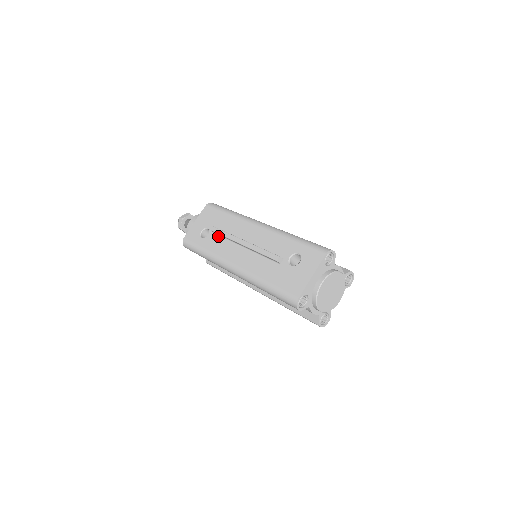
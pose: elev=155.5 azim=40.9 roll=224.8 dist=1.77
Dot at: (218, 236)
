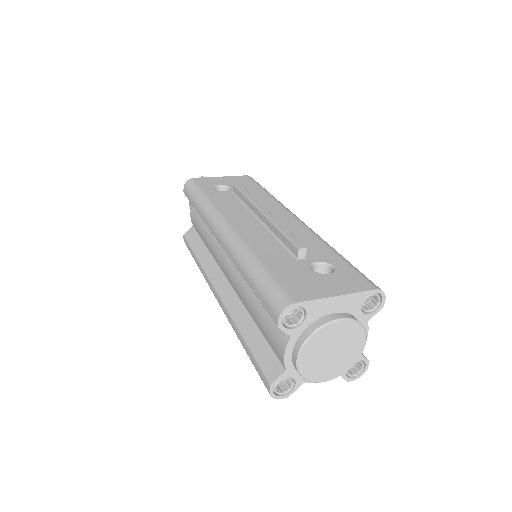
Dot at: (237, 198)
